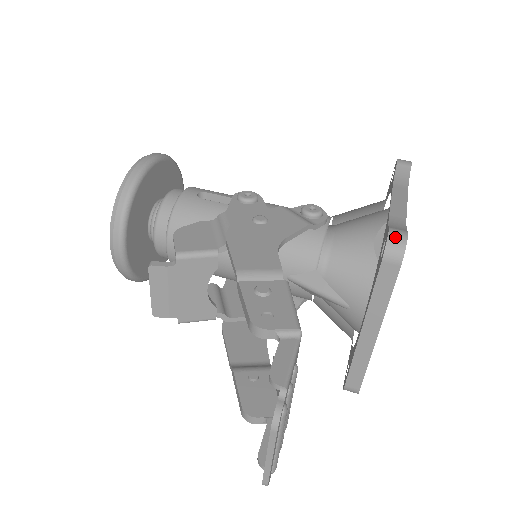
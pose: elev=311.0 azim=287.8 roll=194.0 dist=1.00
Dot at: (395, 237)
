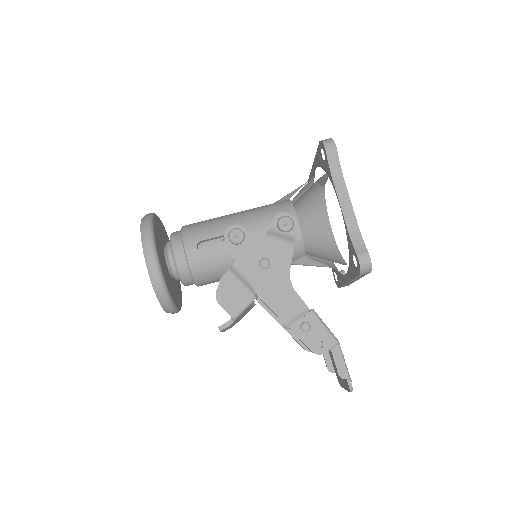
Dot at: (364, 263)
